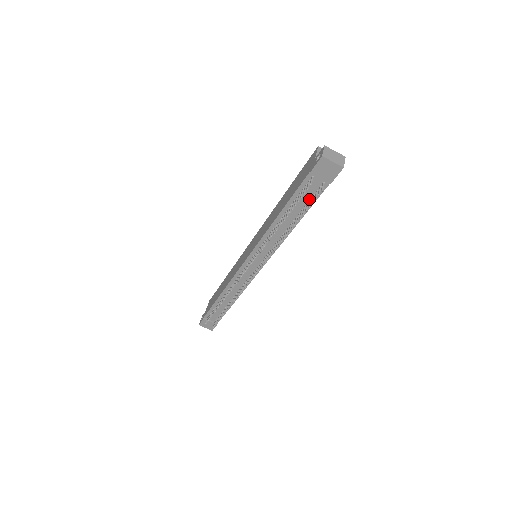
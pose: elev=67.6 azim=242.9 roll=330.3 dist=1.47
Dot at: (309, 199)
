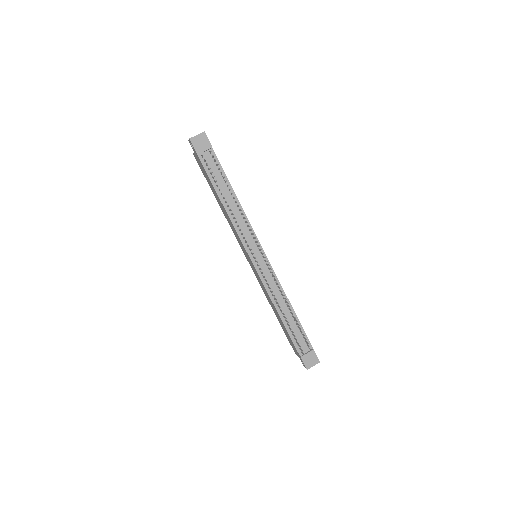
Dot at: (218, 170)
